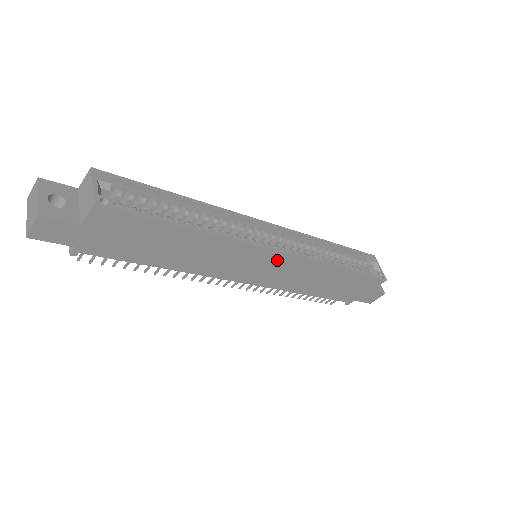
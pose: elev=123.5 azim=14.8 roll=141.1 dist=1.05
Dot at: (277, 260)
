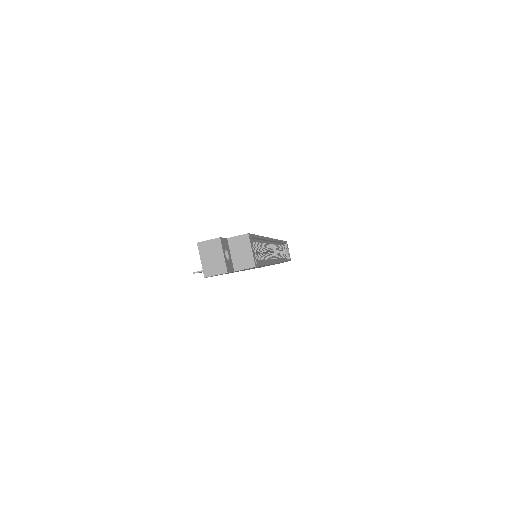
Dot at: occluded
